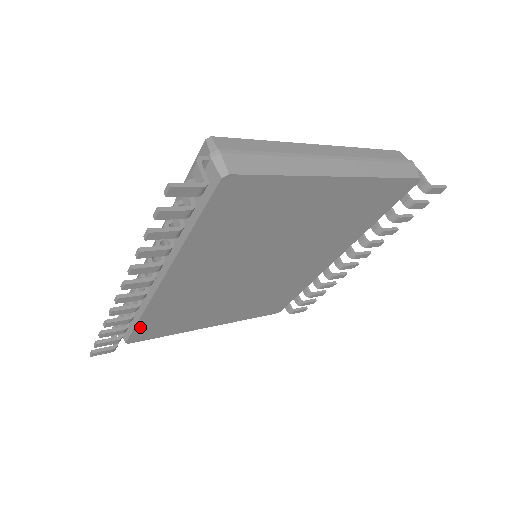
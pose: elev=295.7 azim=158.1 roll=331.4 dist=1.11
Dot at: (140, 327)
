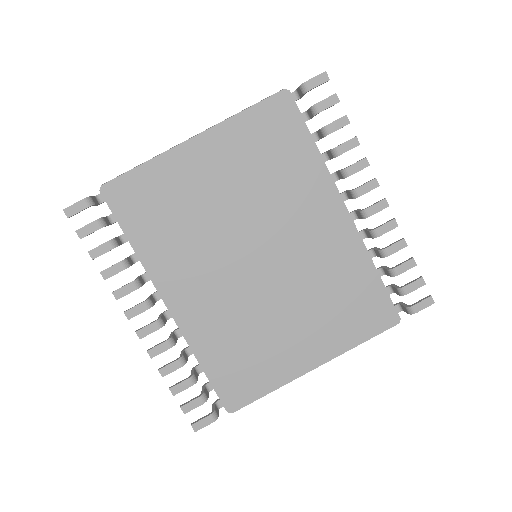
Dot at: (216, 381)
